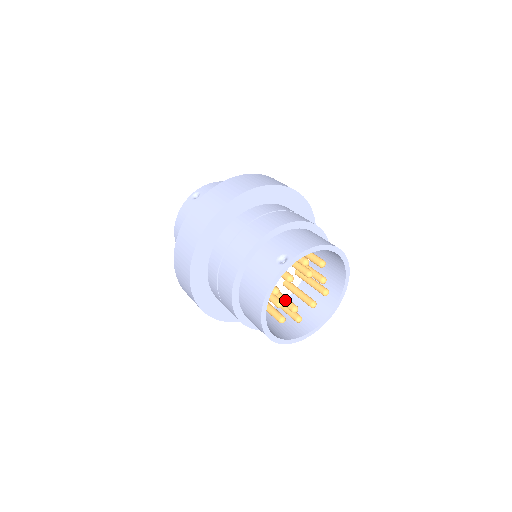
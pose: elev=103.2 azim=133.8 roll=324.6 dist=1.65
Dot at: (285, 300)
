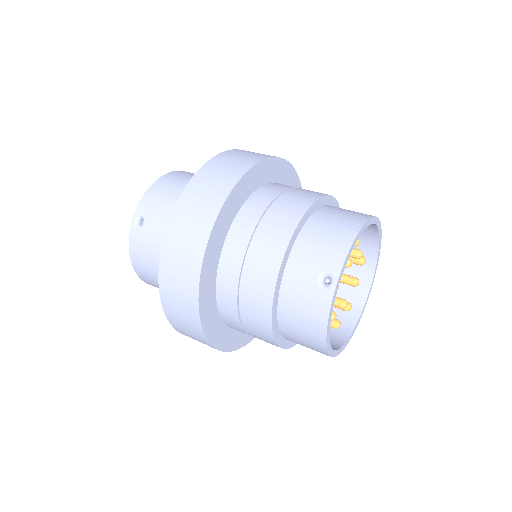
Dot at: occluded
